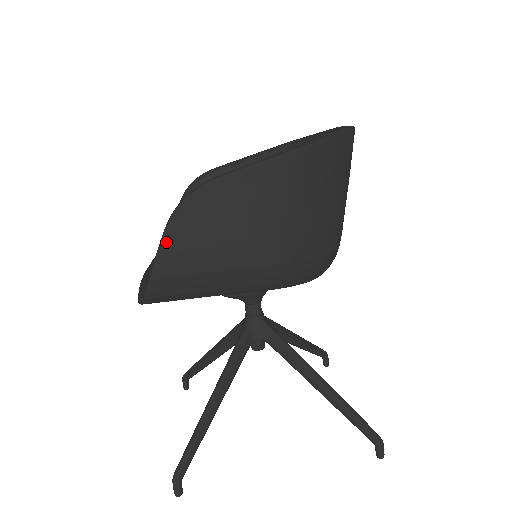
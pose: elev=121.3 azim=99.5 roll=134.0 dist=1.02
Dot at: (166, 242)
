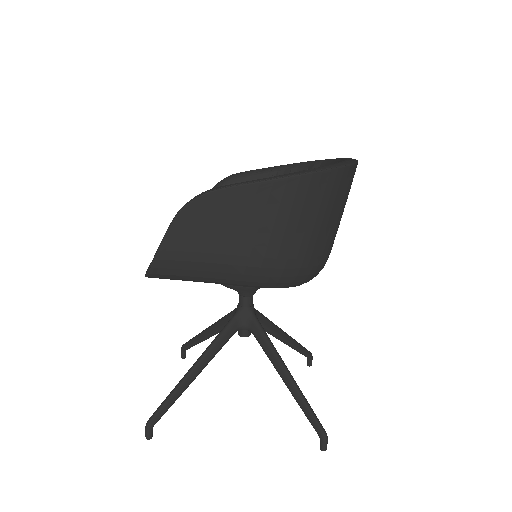
Dot at: (171, 231)
